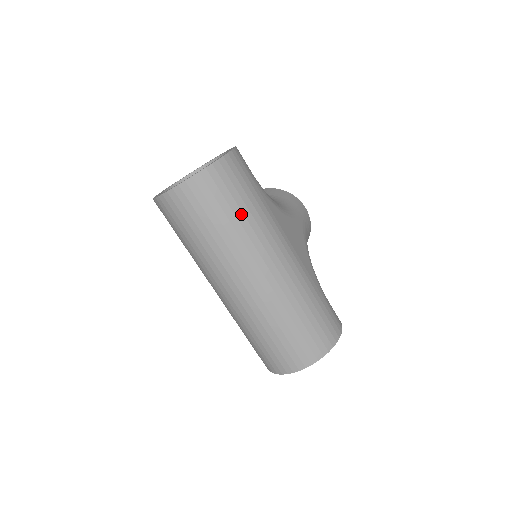
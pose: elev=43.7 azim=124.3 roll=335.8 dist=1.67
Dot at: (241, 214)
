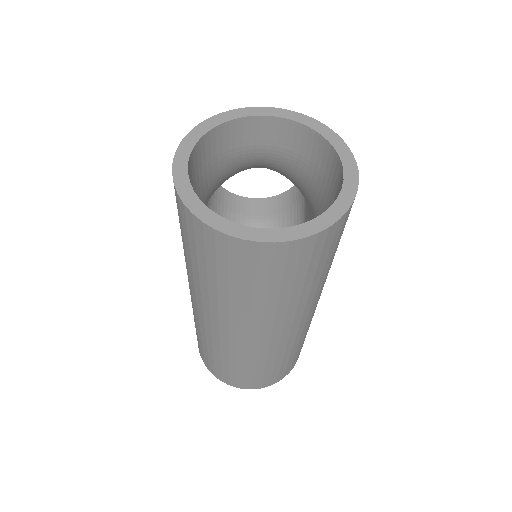
Dot at: (319, 277)
